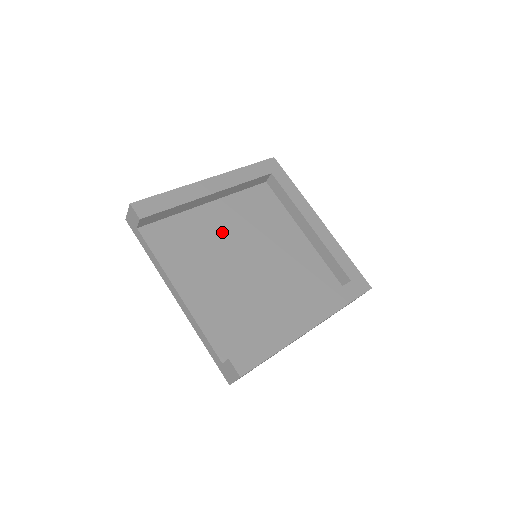
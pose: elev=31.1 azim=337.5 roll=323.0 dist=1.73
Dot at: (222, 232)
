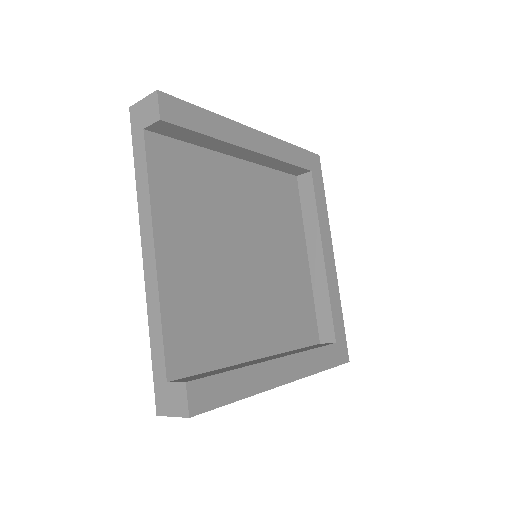
Dot at: (235, 203)
